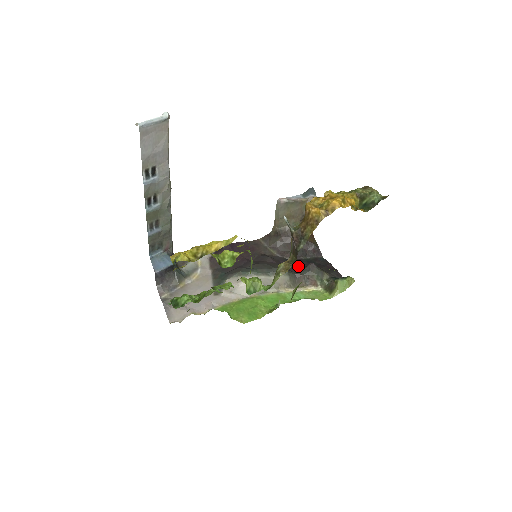
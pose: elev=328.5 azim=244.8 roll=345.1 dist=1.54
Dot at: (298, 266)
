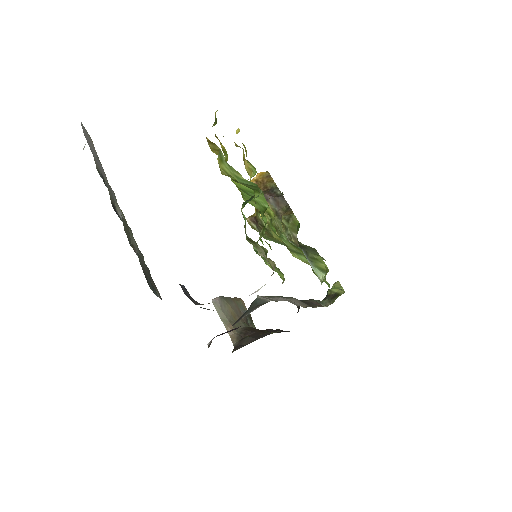
Dot at: occluded
